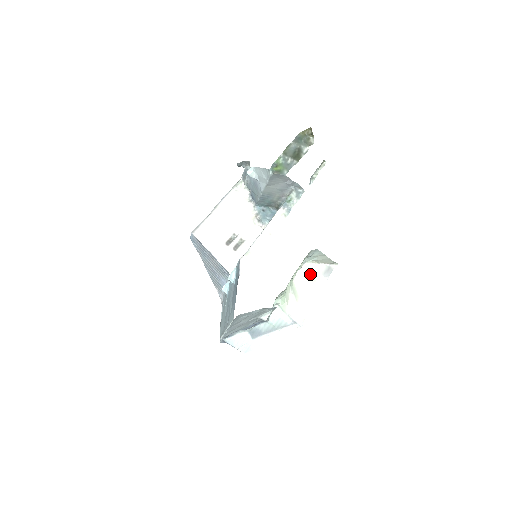
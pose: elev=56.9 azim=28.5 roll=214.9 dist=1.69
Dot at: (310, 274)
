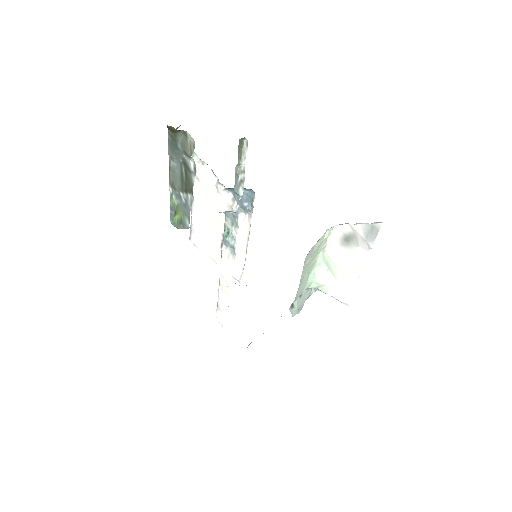
Dot at: (346, 239)
